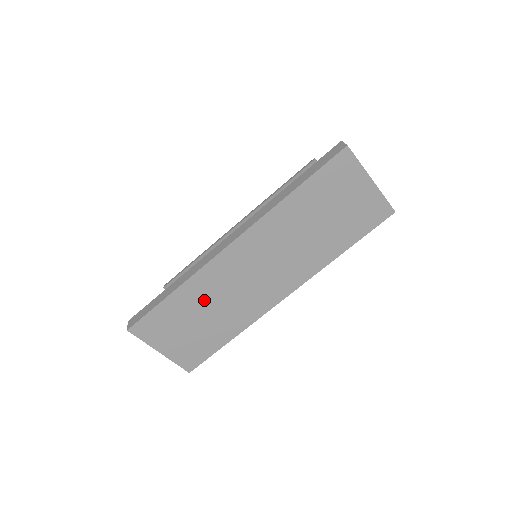
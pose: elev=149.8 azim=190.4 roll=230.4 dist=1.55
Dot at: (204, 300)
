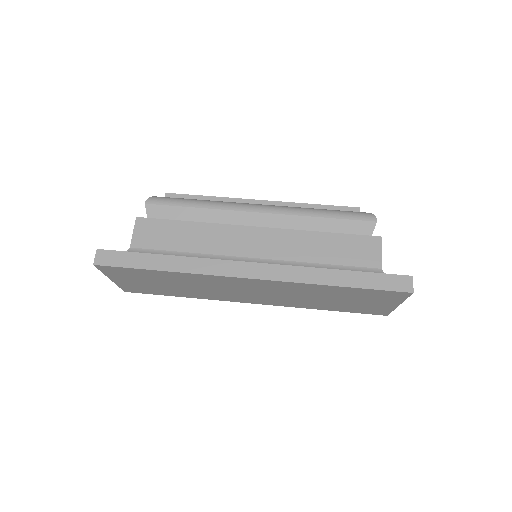
Dot at: (186, 282)
